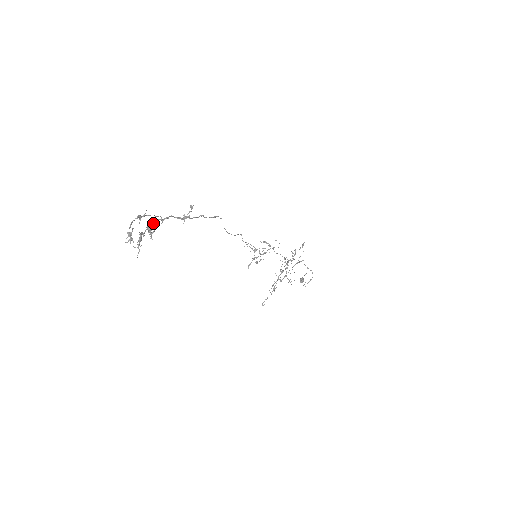
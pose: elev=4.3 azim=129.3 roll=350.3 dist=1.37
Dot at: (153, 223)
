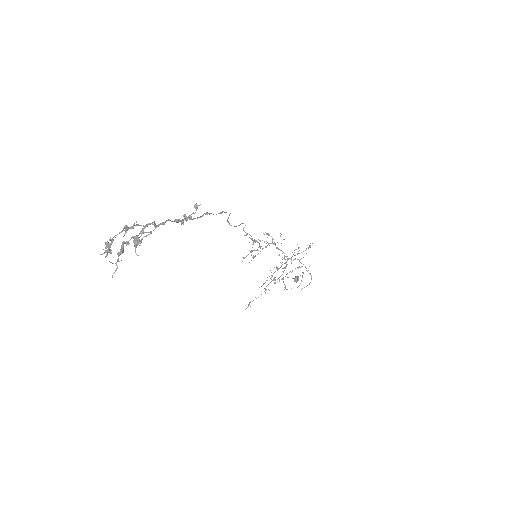
Dot at: (143, 230)
